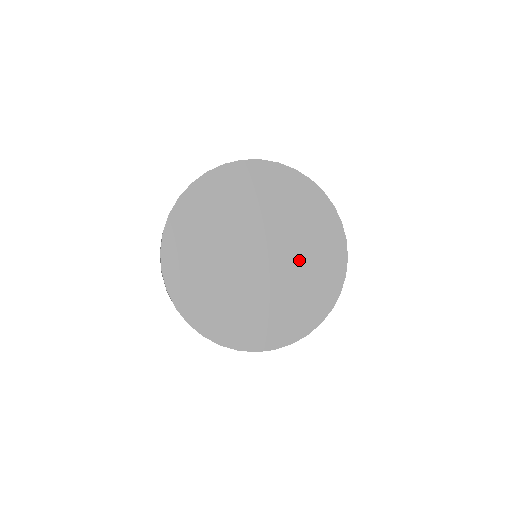
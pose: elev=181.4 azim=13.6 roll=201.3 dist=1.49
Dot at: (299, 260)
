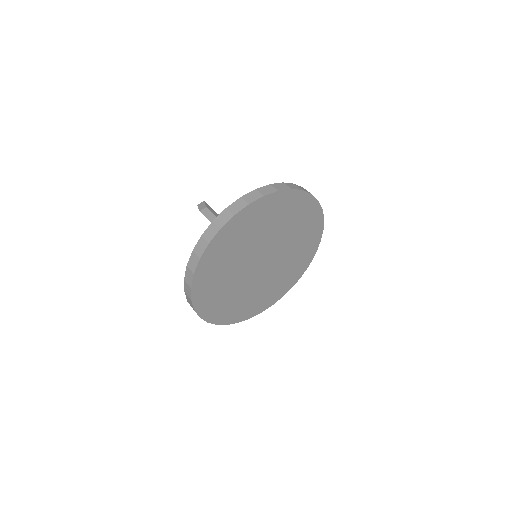
Dot at: (289, 255)
